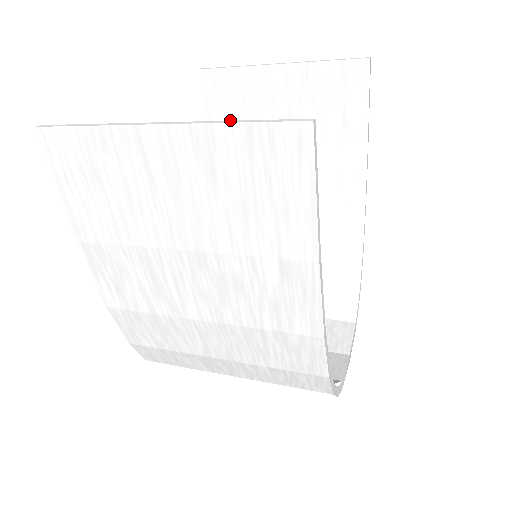
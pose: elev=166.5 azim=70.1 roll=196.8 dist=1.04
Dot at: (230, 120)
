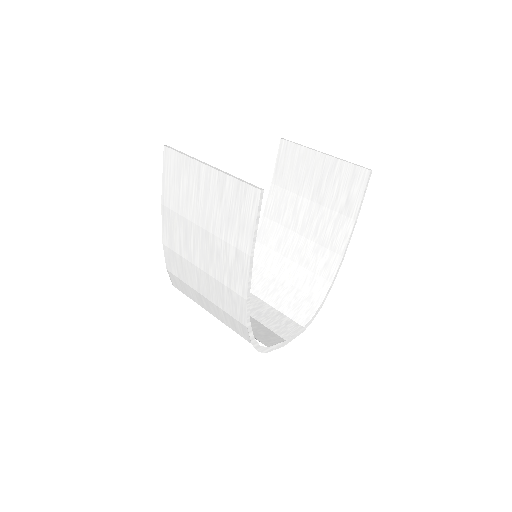
Dot at: (287, 174)
